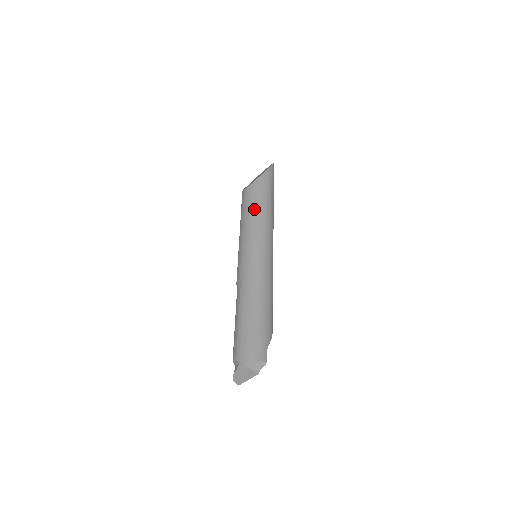
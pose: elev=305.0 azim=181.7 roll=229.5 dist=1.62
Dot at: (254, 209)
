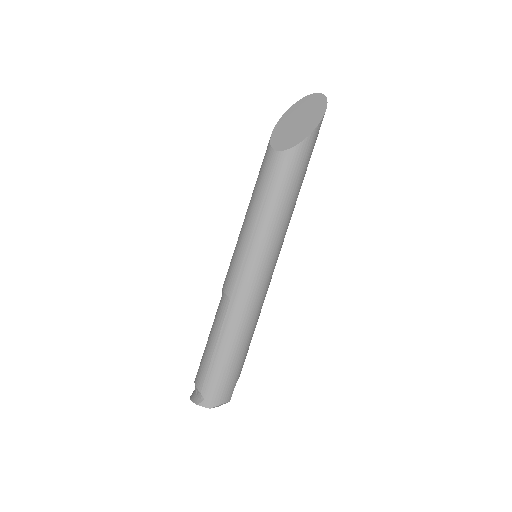
Dot at: (278, 199)
